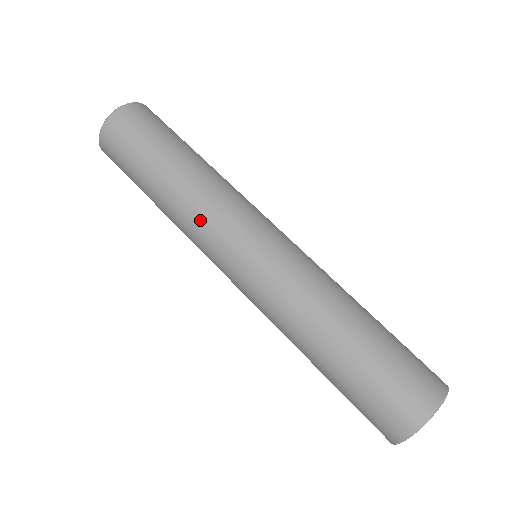
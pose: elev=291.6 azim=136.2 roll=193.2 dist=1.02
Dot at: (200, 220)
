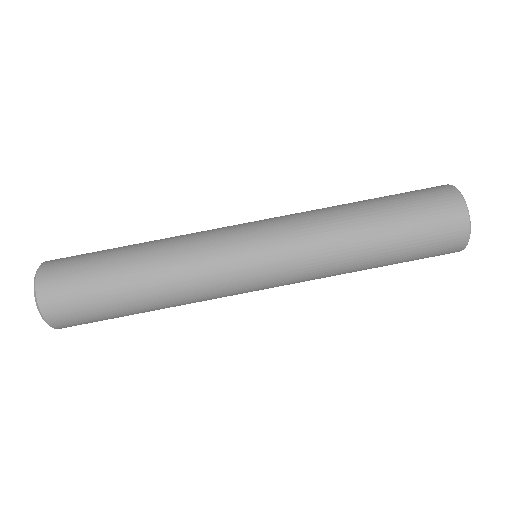
Dot at: occluded
